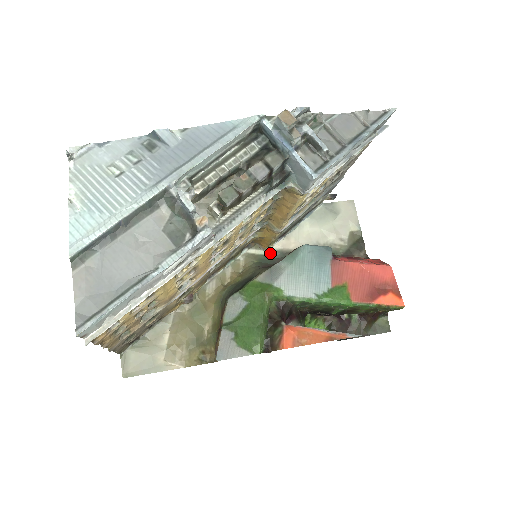
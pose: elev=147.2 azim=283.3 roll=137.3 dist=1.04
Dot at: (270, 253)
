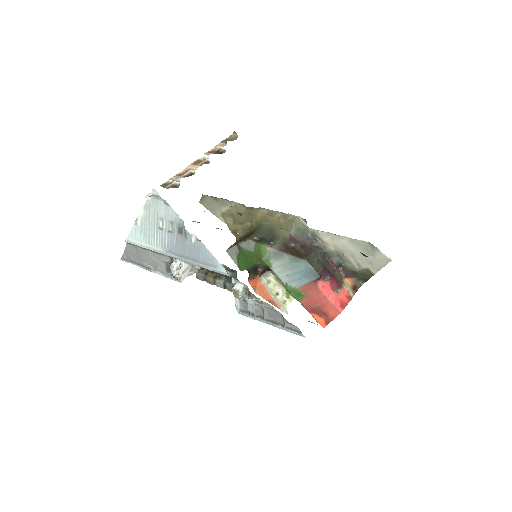
Dot at: (310, 229)
